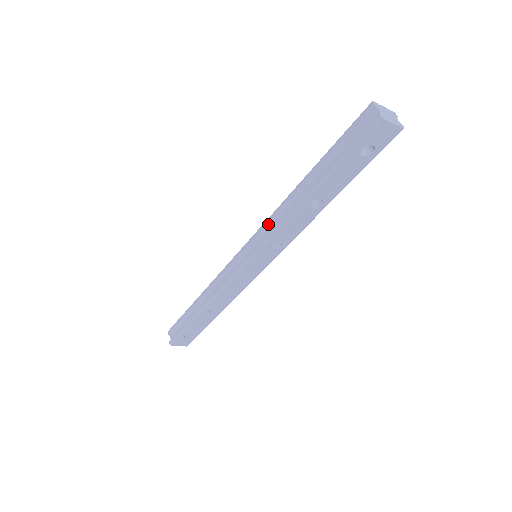
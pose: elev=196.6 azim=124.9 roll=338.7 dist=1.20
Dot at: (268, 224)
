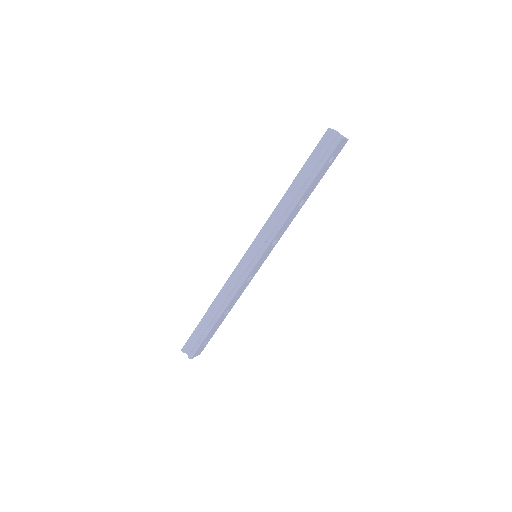
Dot at: (266, 229)
